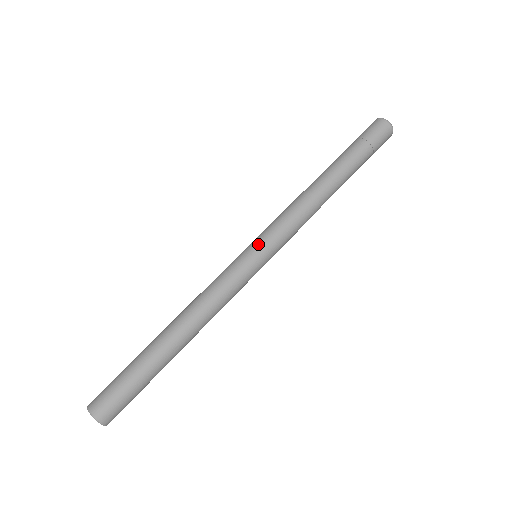
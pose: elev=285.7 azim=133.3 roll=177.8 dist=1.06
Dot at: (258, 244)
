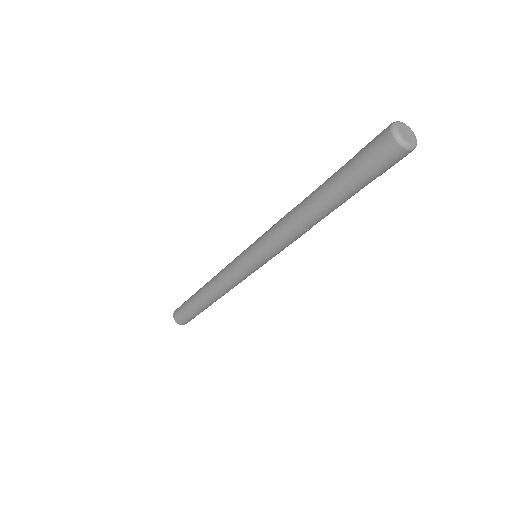
Dot at: (251, 256)
